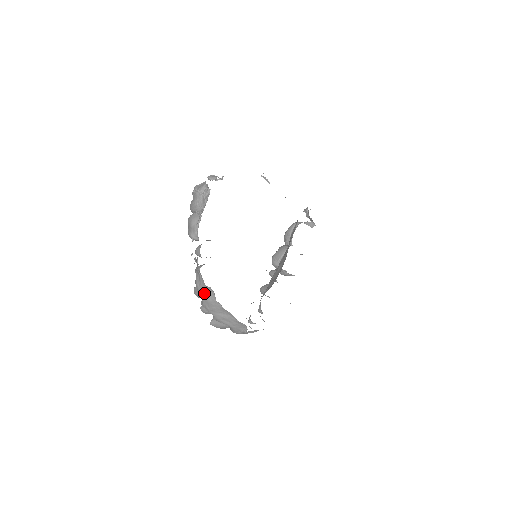
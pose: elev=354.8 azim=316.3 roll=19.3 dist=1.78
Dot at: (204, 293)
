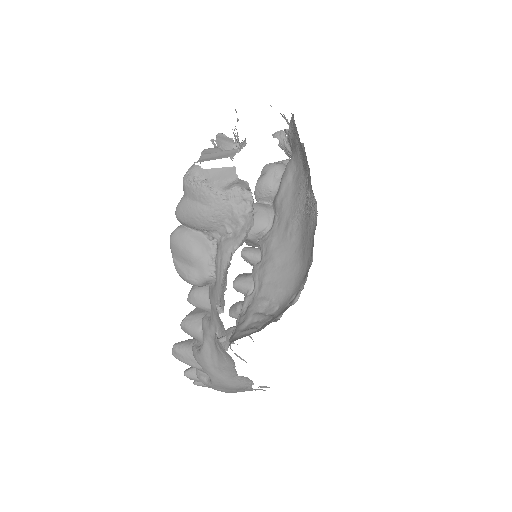
Dot at: (225, 380)
